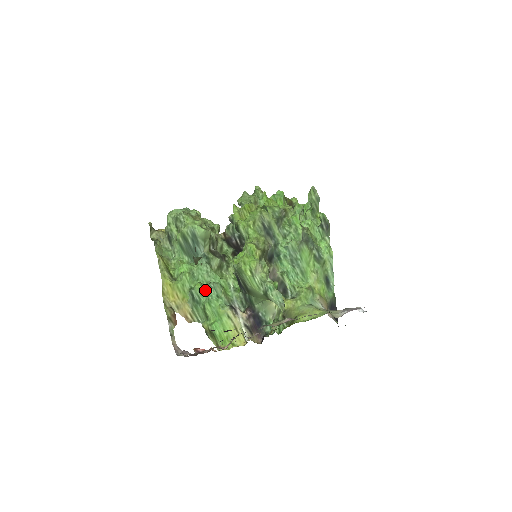
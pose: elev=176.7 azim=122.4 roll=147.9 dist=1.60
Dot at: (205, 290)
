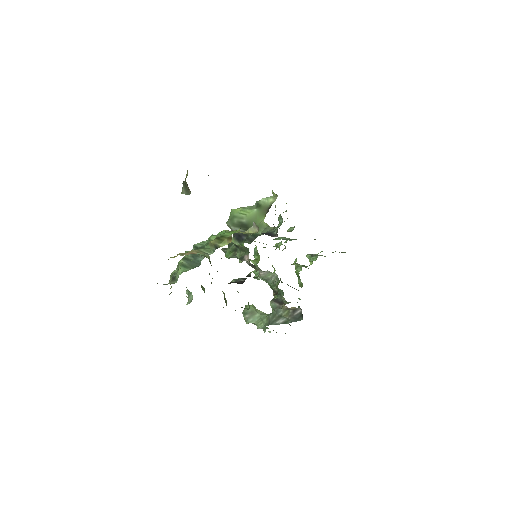
Dot at: occluded
